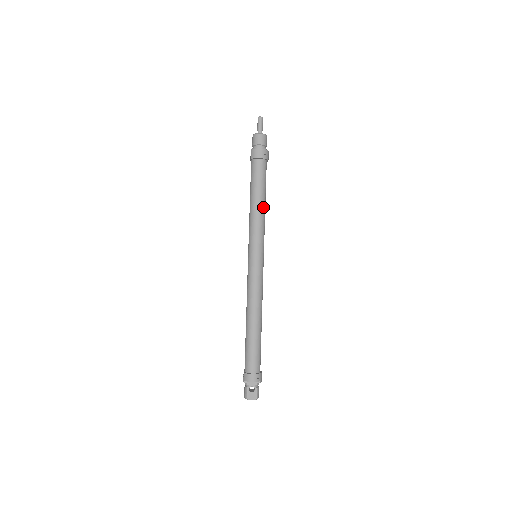
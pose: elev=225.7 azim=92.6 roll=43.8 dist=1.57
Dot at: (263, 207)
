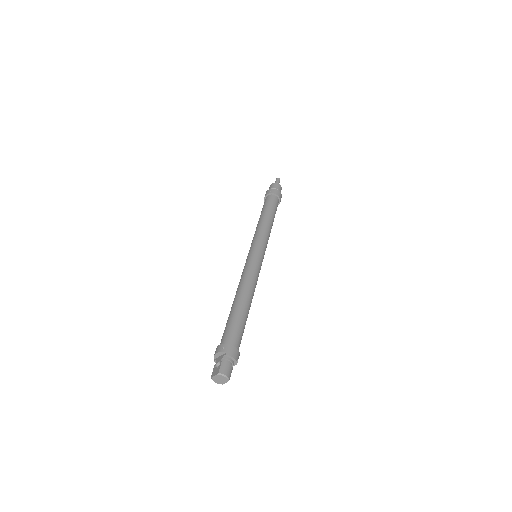
Dot at: (264, 220)
